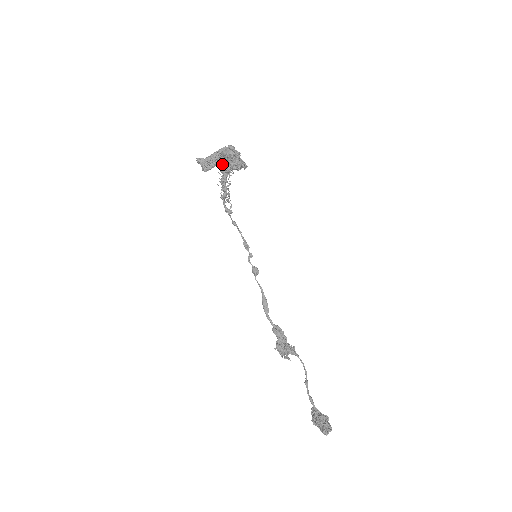
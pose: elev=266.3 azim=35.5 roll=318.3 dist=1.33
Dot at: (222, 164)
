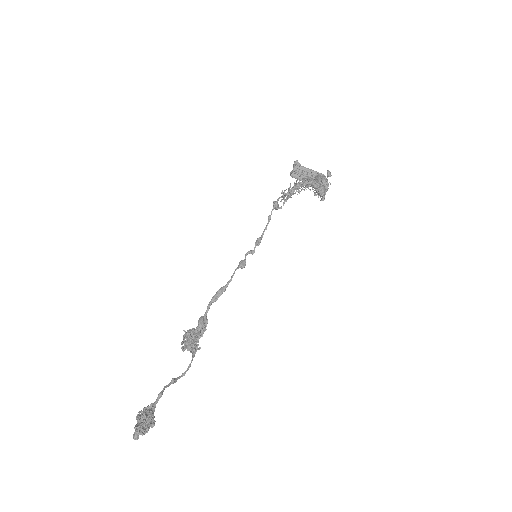
Dot at: occluded
